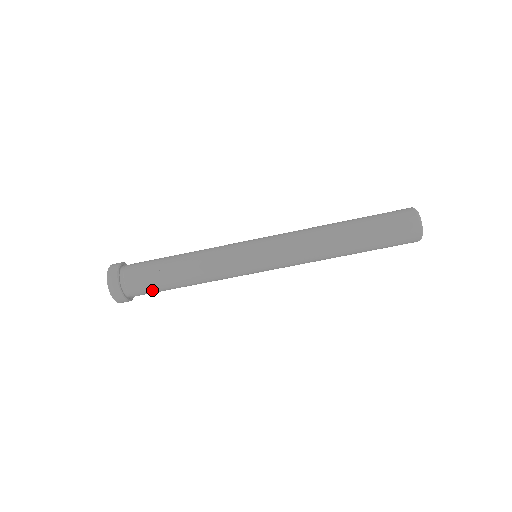
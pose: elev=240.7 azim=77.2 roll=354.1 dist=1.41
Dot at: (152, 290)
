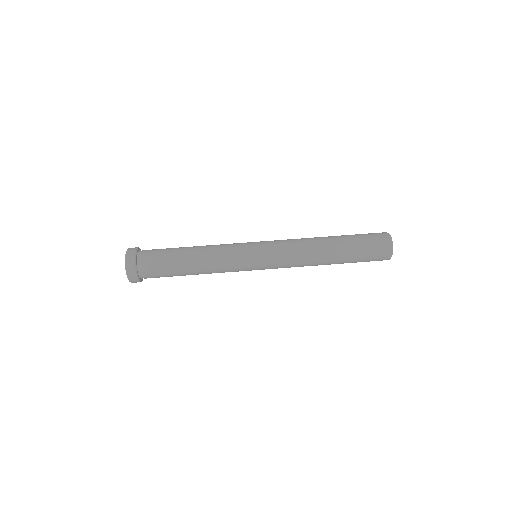
Dot at: (161, 262)
